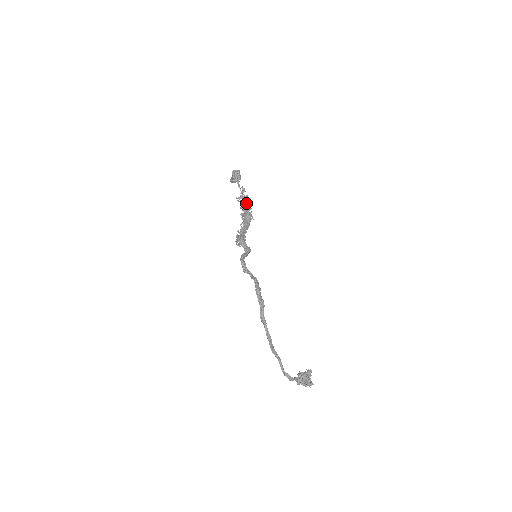
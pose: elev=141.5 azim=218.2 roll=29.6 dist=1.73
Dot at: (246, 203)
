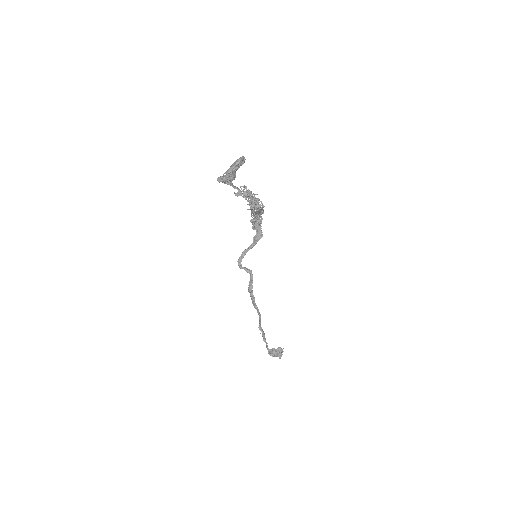
Dot at: (250, 197)
